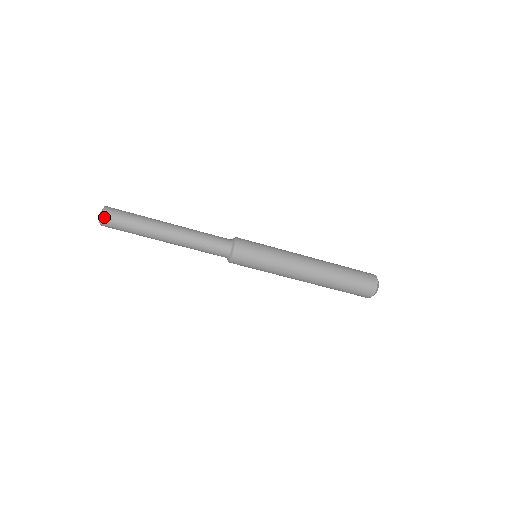
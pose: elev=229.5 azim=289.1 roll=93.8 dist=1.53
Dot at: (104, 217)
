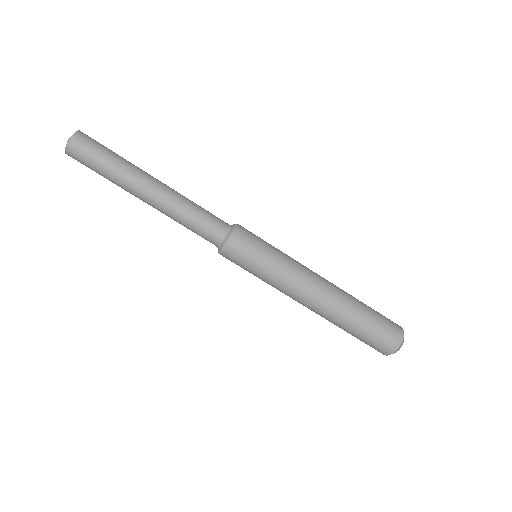
Dot at: (70, 148)
